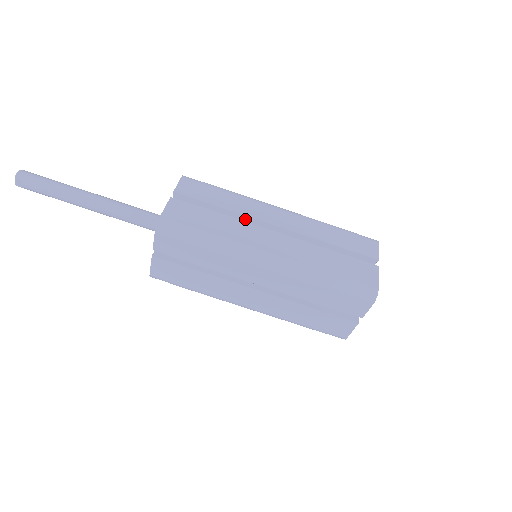
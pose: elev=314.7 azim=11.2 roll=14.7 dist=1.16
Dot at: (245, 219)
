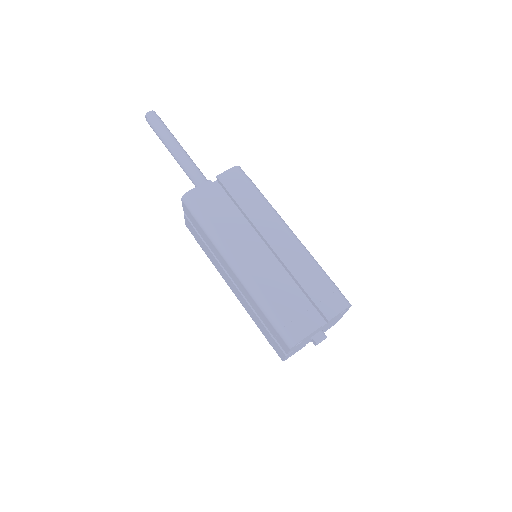
Dot at: (252, 224)
